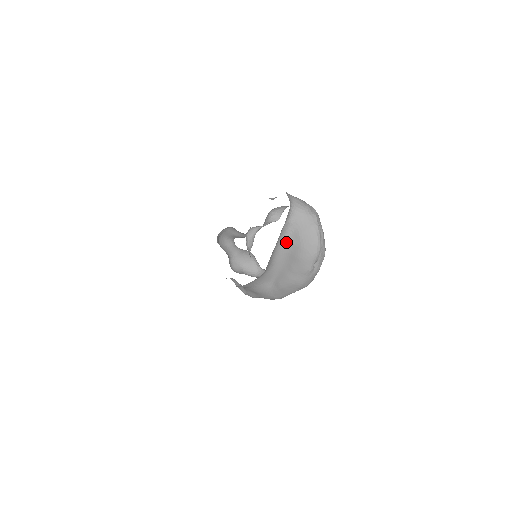
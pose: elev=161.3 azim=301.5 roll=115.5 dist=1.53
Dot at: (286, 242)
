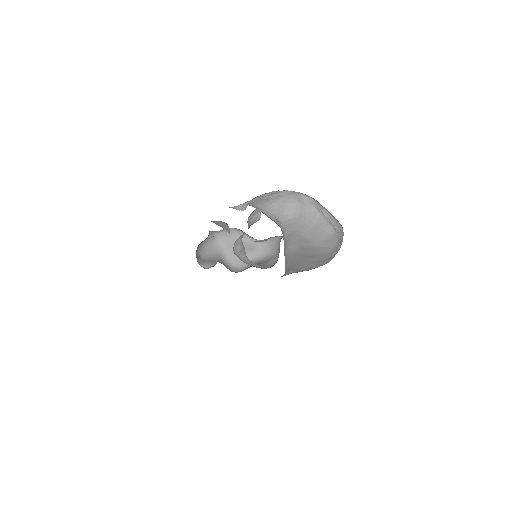
Dot at: (293, 249)
